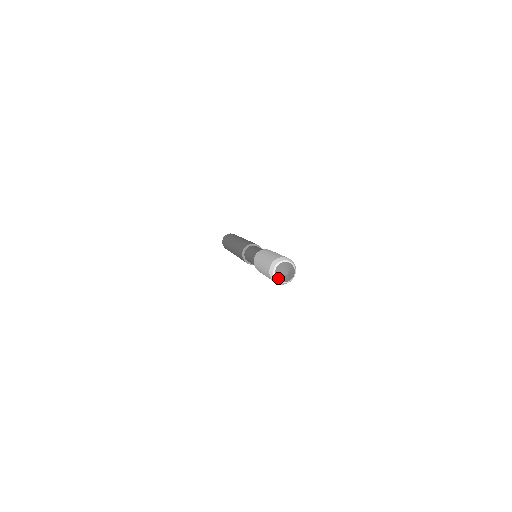
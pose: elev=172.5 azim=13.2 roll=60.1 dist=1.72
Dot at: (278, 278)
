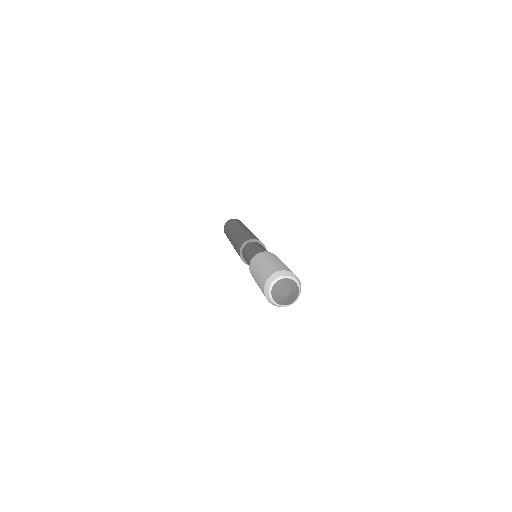
Dot at: (283, 304)
